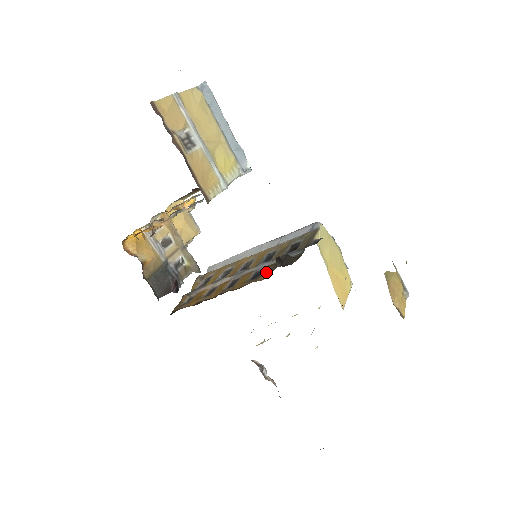
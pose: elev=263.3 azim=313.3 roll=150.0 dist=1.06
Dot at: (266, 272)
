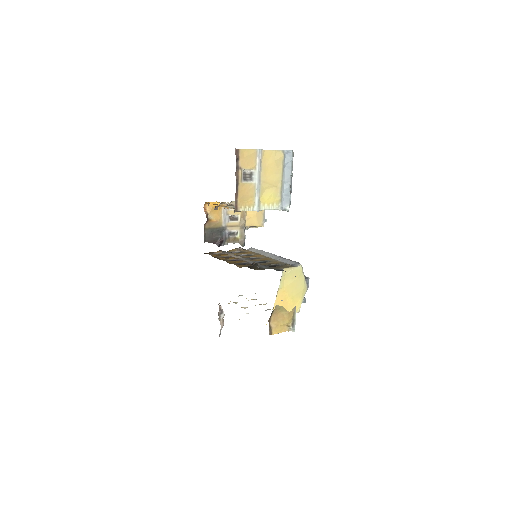
Dot at: (244, 265)
